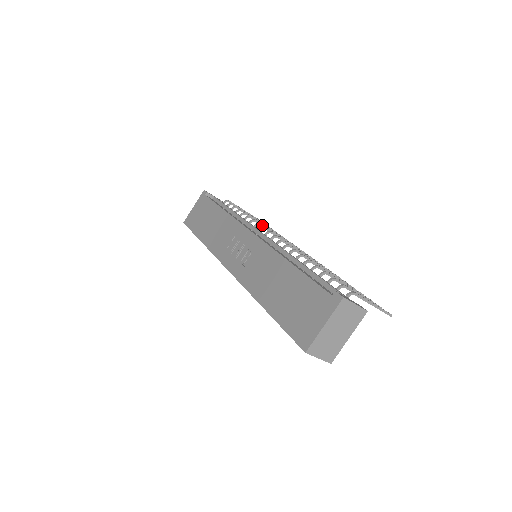
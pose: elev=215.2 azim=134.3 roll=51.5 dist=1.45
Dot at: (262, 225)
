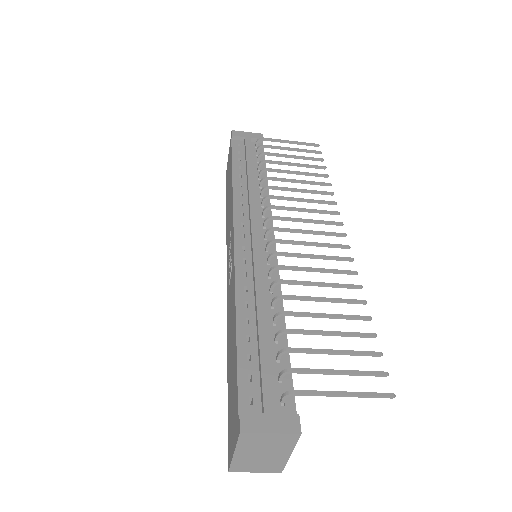
Dot at: (272, 197)
